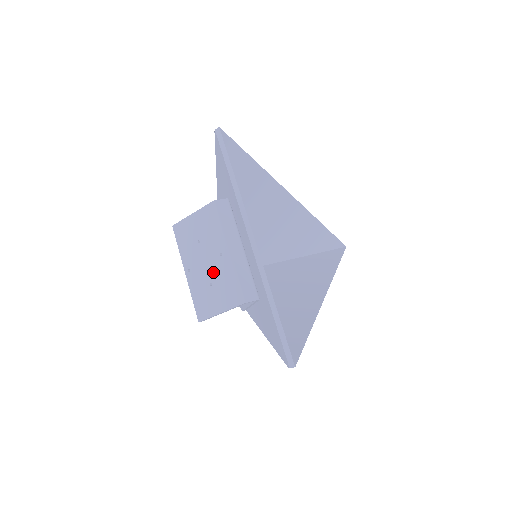
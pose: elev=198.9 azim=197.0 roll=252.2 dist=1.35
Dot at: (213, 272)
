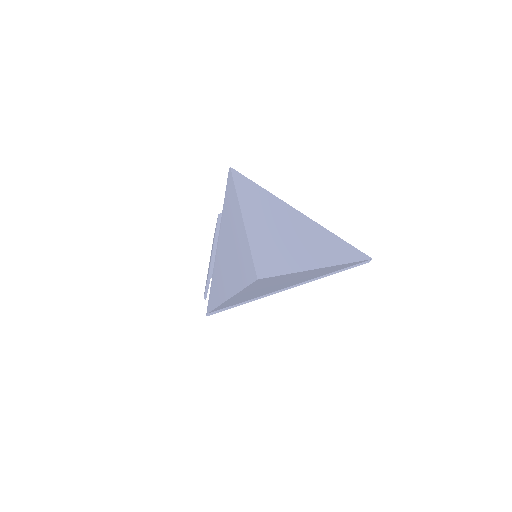
Dot at: occluded
